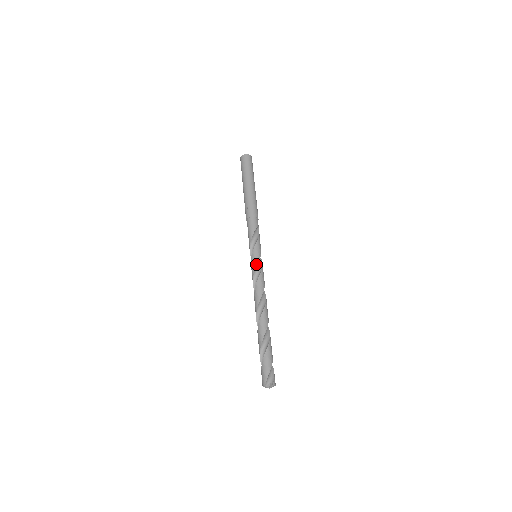
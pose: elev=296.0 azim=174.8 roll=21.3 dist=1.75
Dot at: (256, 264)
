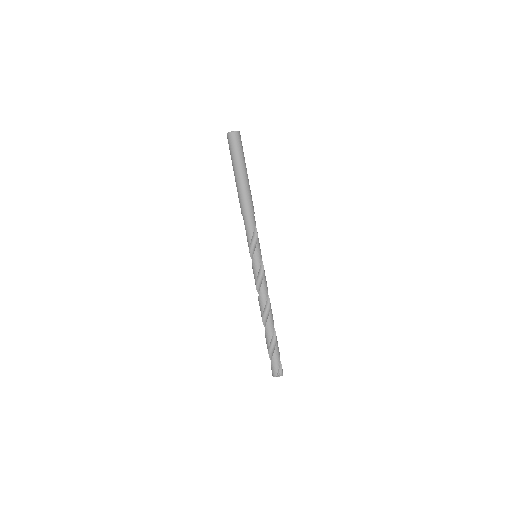
Dot at: (259, 268)
